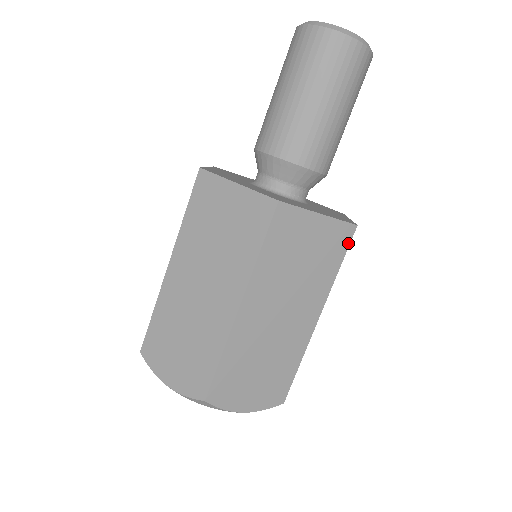
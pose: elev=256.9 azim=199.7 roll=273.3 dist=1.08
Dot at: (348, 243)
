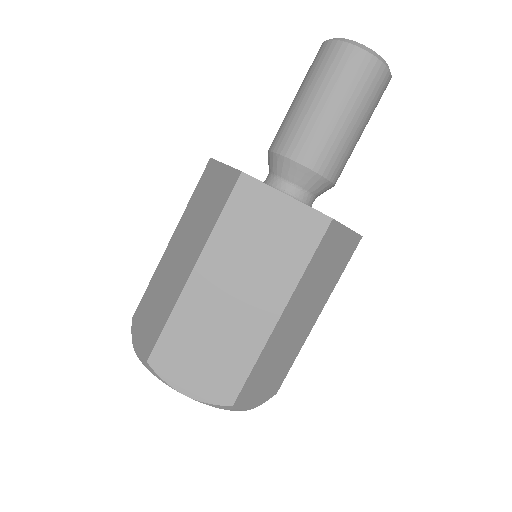
Dot at: (321, 236)
